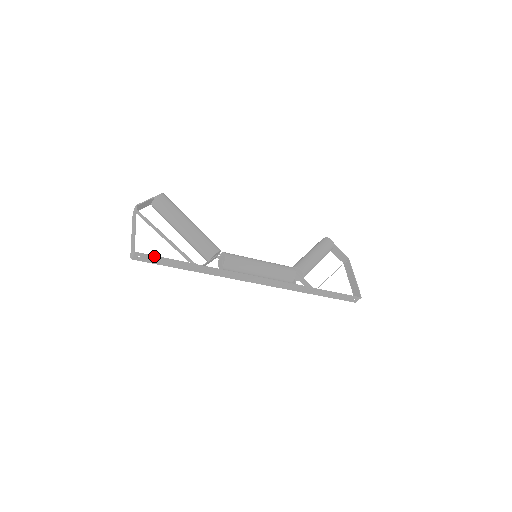
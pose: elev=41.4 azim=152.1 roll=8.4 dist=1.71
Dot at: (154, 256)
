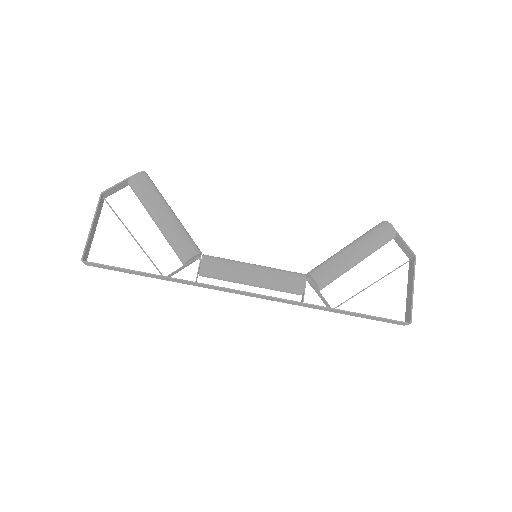
Dot at: (105, 265)
